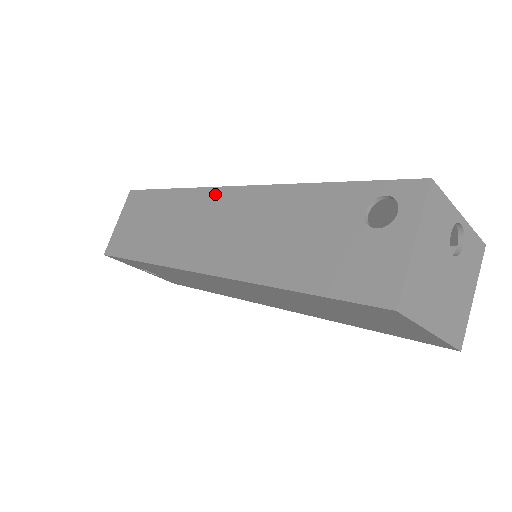
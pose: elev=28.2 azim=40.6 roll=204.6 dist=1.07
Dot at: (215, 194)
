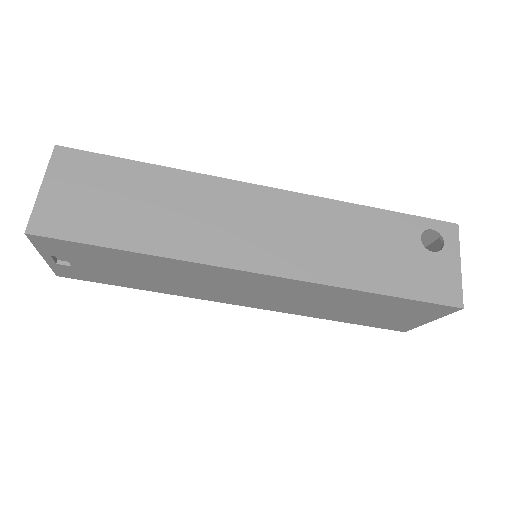
Dot at: (248, 190)
